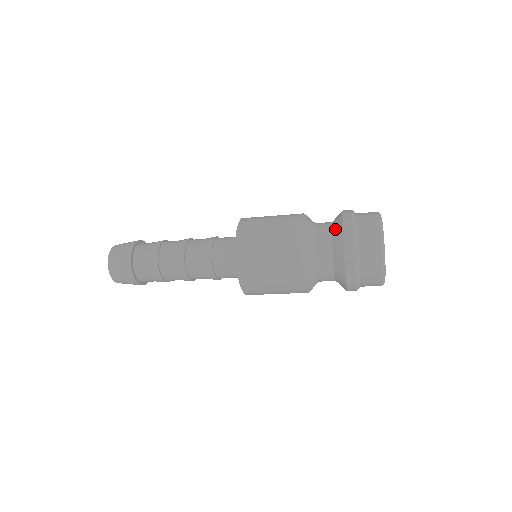
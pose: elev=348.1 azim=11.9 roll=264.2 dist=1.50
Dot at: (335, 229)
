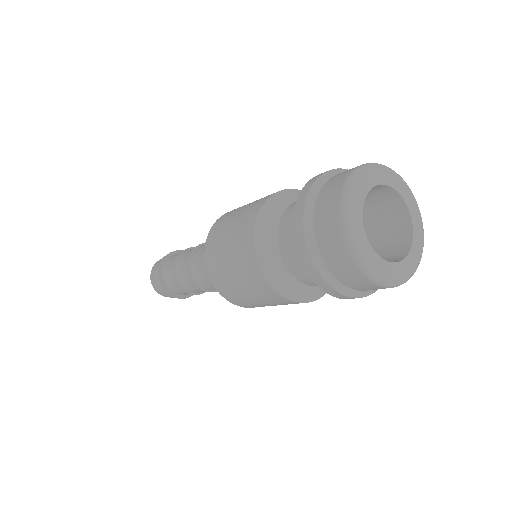
Dot at: occluded
